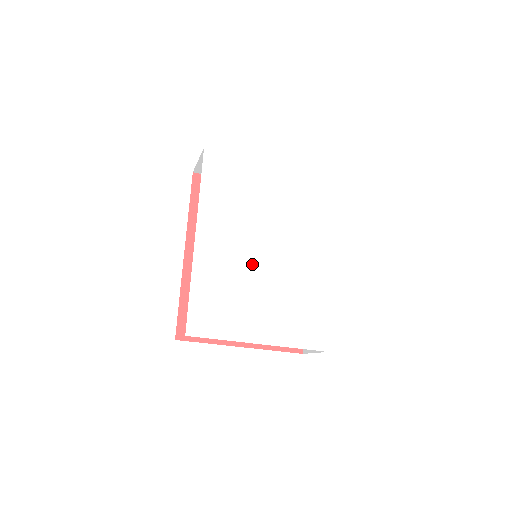
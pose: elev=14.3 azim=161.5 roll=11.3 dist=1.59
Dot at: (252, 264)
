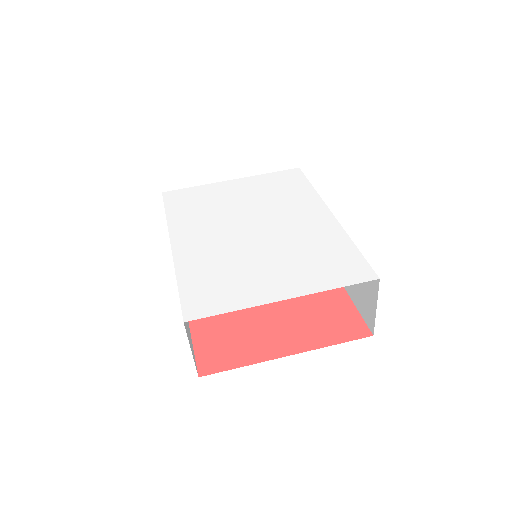
Dot at: (242, 243)
